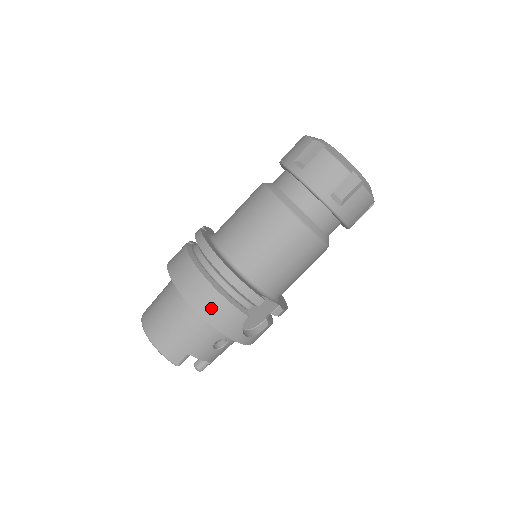
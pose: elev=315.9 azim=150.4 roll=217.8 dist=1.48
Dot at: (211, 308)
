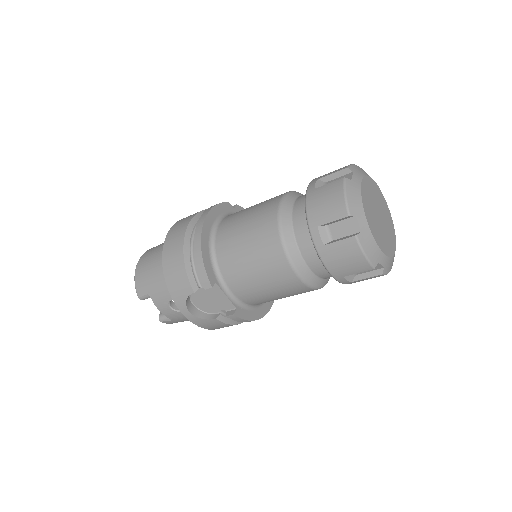
Dot at: (172, 263)
